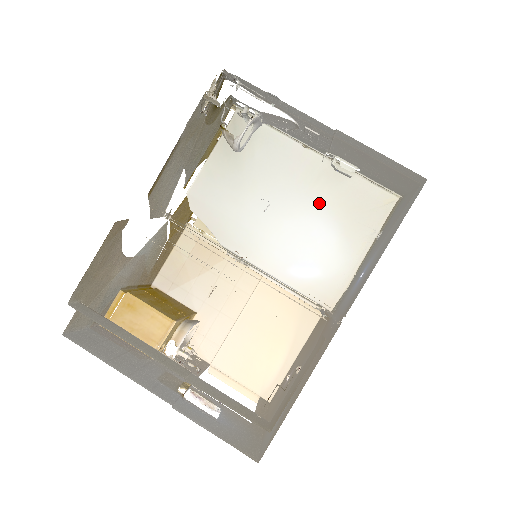
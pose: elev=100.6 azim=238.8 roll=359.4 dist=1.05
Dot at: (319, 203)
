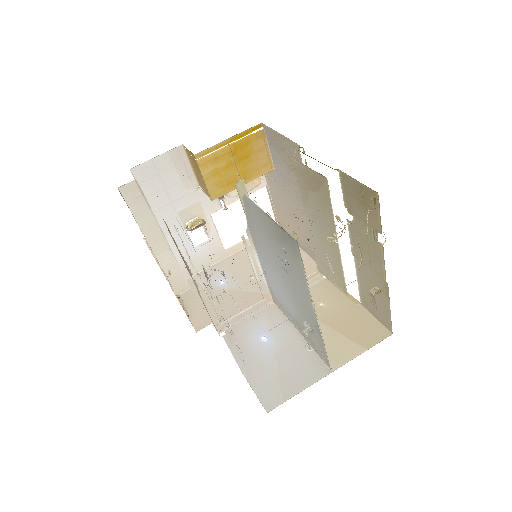
Dot at: (298, 308)
